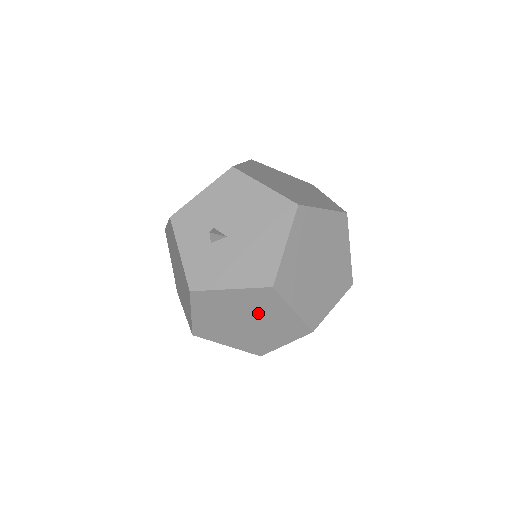
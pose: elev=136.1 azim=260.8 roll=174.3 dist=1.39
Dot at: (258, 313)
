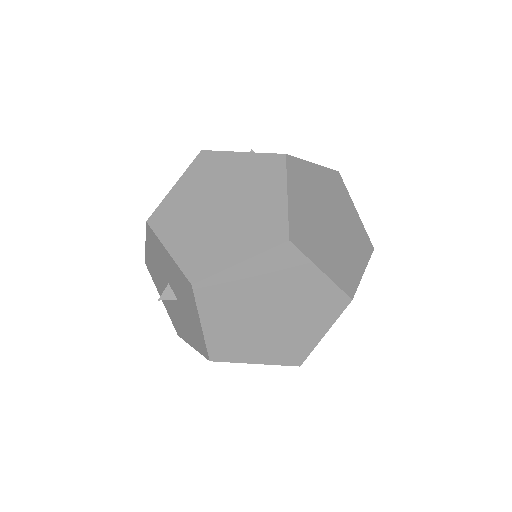
Dot at: (245, 193)
